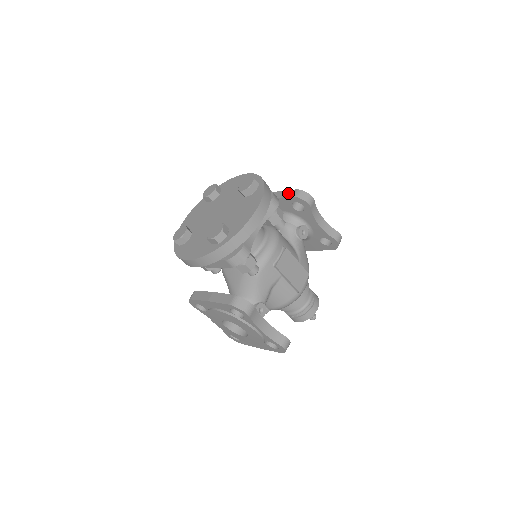
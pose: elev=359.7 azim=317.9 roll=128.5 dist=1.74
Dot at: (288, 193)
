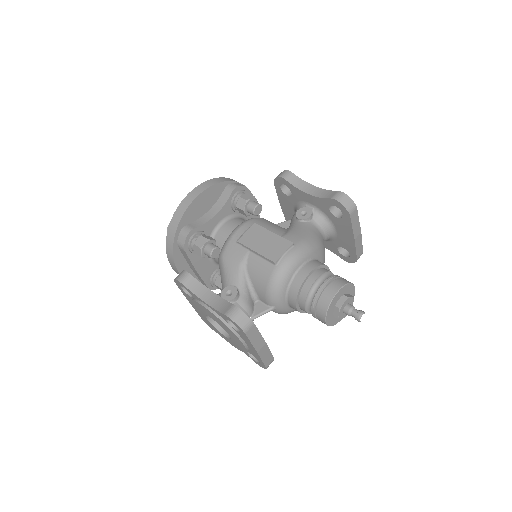
Dot at: occluded
